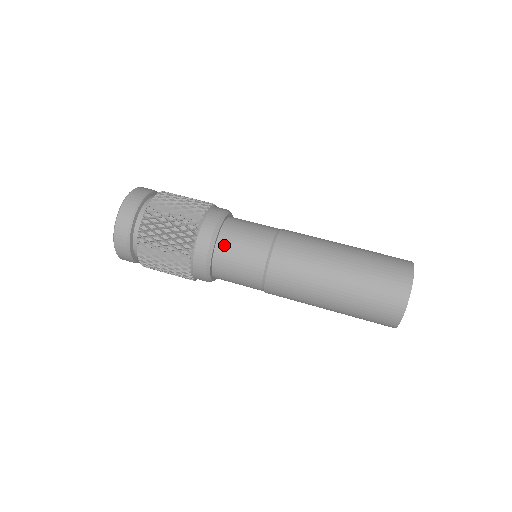
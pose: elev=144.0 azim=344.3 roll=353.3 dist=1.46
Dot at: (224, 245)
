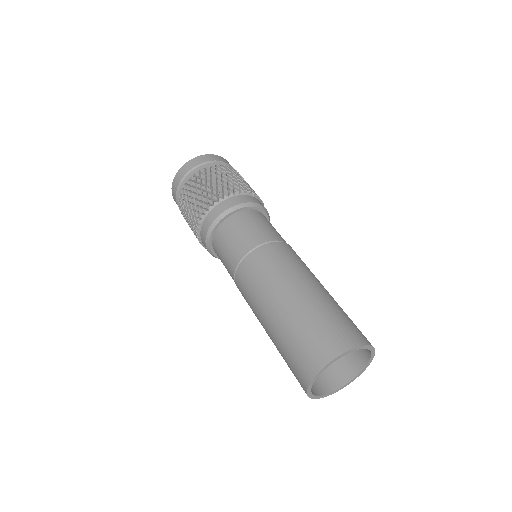
Dot at: (218, 237)
